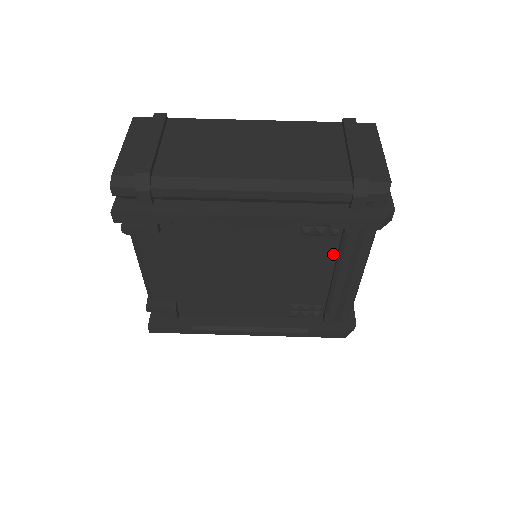
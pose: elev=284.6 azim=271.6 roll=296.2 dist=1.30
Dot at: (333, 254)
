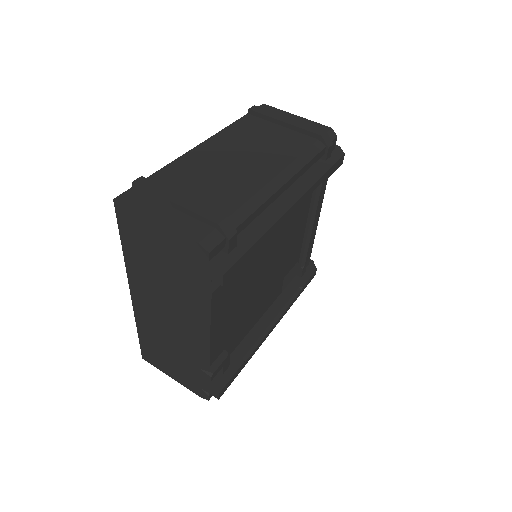
Dot at: (308, 209)
